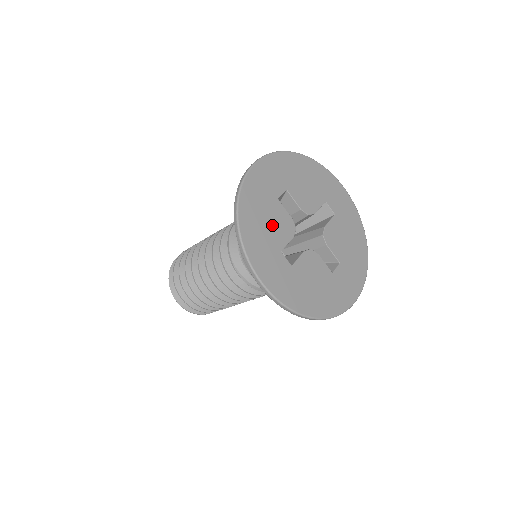
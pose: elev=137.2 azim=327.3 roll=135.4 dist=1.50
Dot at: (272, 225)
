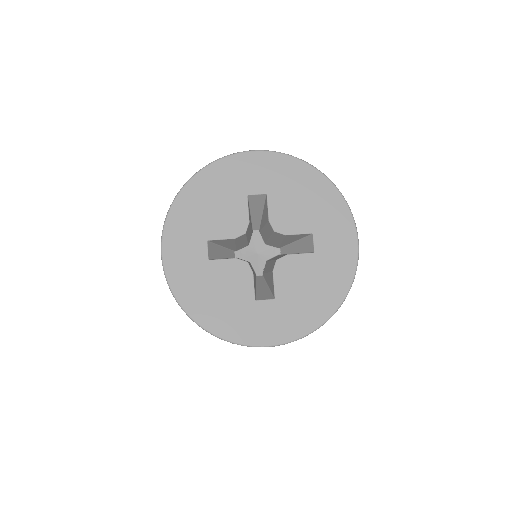
Dot at: (218, 213)
